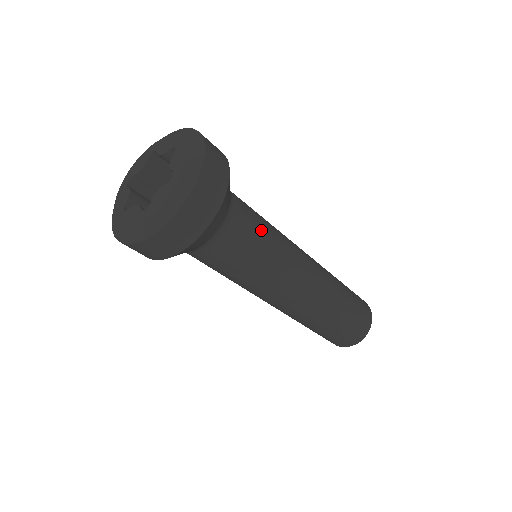
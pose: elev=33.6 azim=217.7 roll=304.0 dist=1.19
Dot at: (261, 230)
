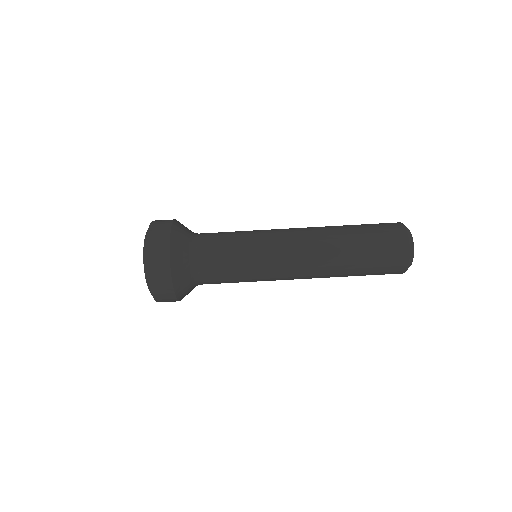
Dot at: (228, 232)
